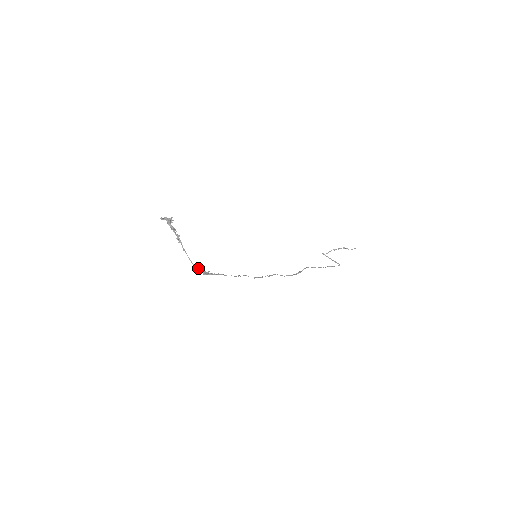
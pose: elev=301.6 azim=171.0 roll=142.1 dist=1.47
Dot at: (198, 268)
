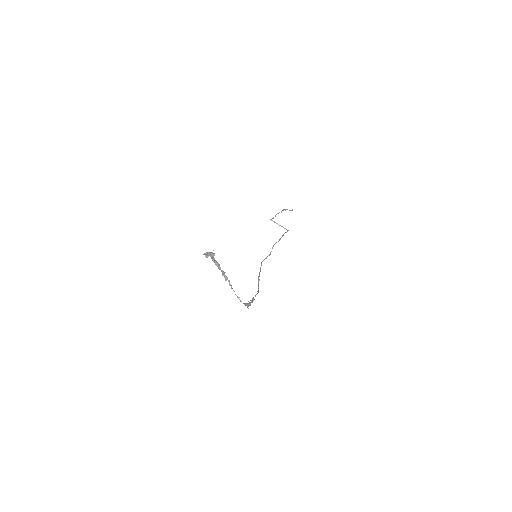
Dot at: (244, 303)
